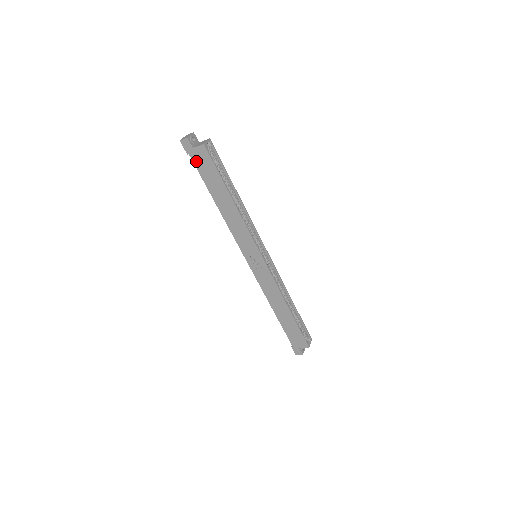
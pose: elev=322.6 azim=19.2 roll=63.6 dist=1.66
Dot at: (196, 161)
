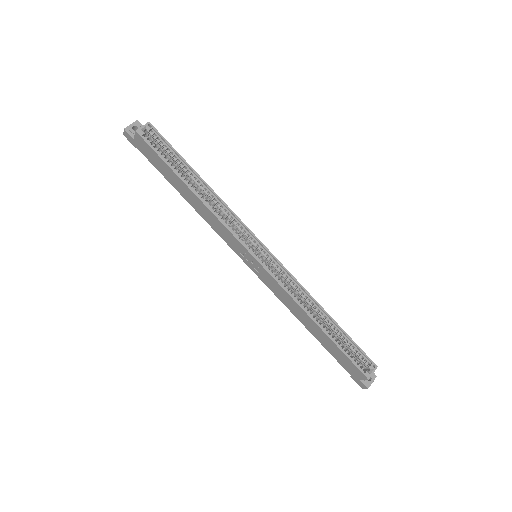
Dot at: (144, 153)
